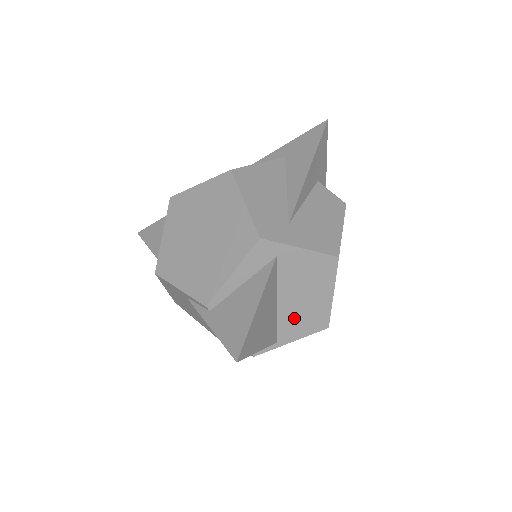
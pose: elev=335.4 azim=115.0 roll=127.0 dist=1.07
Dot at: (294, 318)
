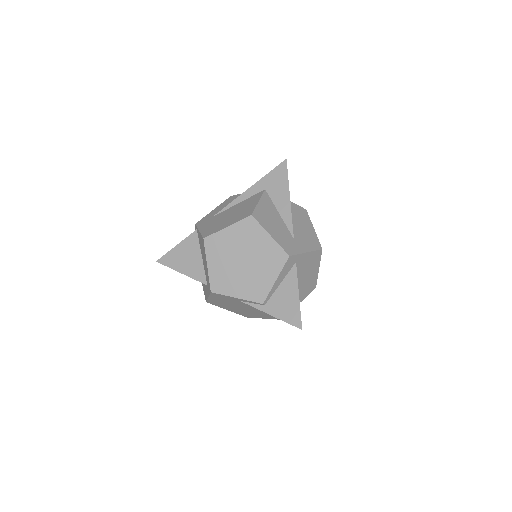
Dot at: (301, 290)
